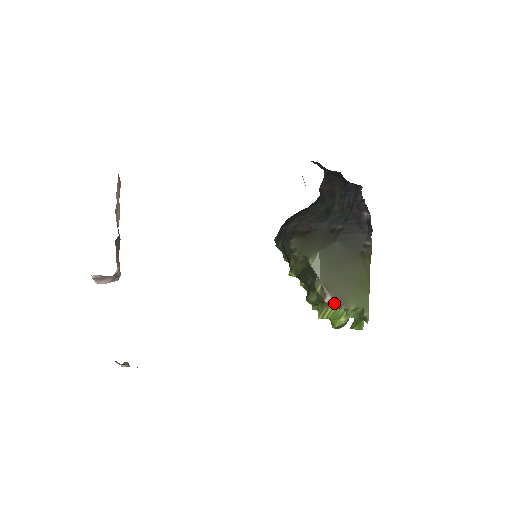
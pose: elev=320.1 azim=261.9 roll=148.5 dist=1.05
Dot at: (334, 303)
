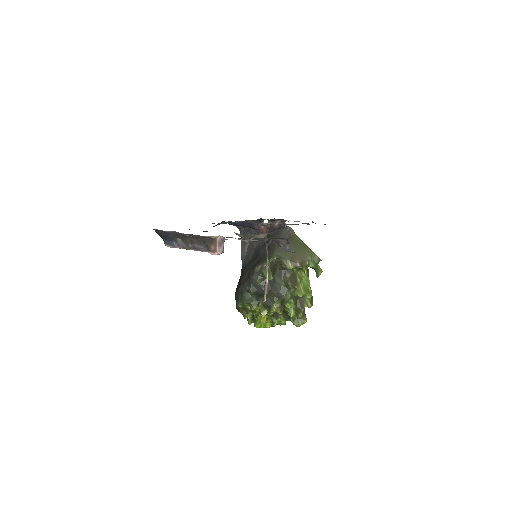
Dot at: (302, 263)
